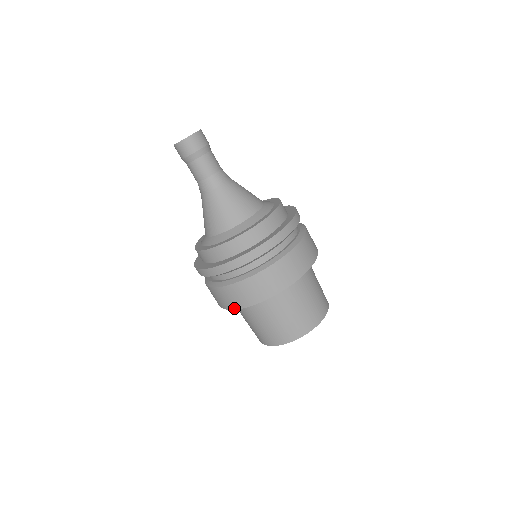
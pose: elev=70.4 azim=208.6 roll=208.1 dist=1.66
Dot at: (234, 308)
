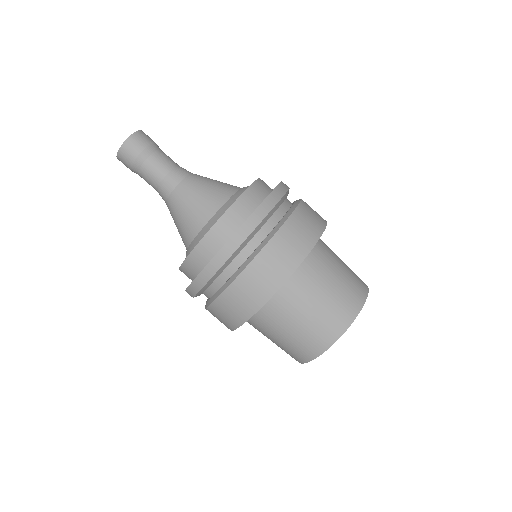
Dot at: occluded
